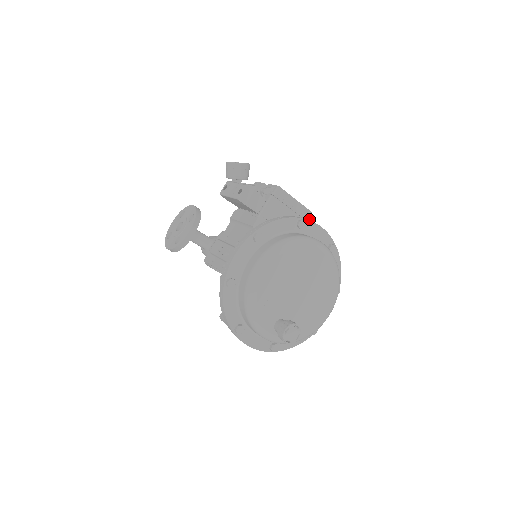
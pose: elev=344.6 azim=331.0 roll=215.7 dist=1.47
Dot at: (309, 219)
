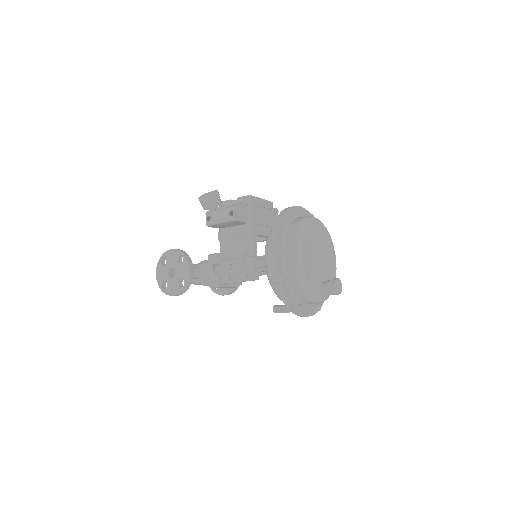
Dot at: occluded
